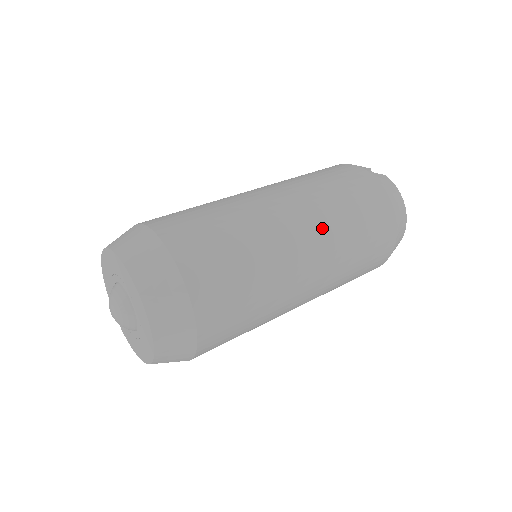
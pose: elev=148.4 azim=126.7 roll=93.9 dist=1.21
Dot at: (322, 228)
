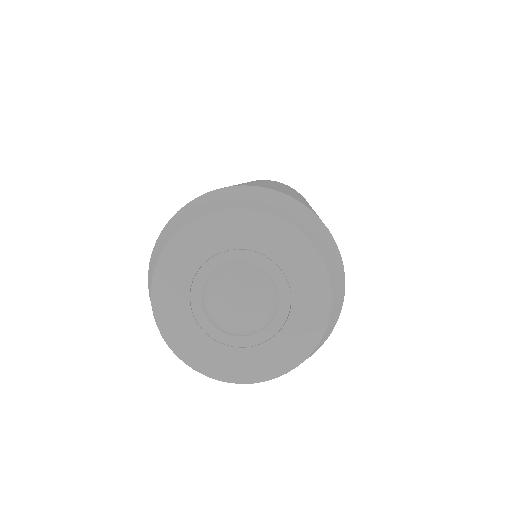
Dot at: occluded
